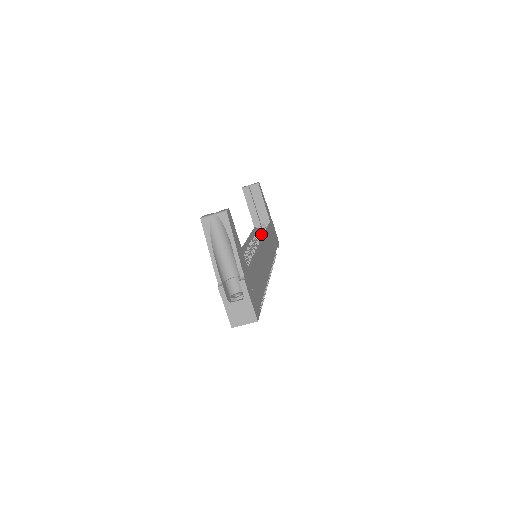
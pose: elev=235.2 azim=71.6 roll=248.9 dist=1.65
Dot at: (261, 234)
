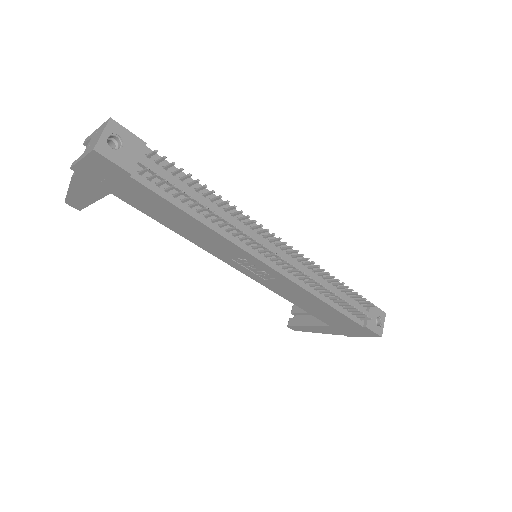
Dot at: occluded
